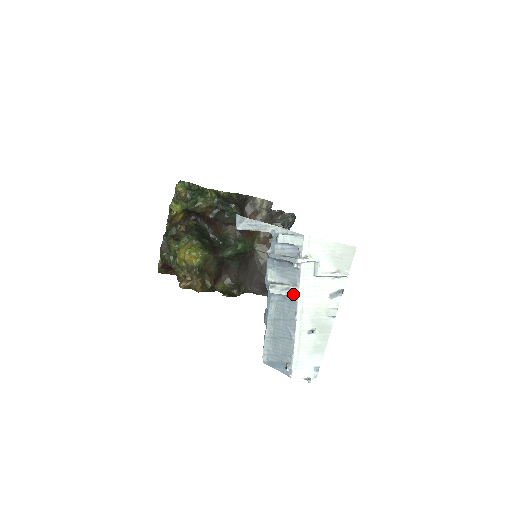
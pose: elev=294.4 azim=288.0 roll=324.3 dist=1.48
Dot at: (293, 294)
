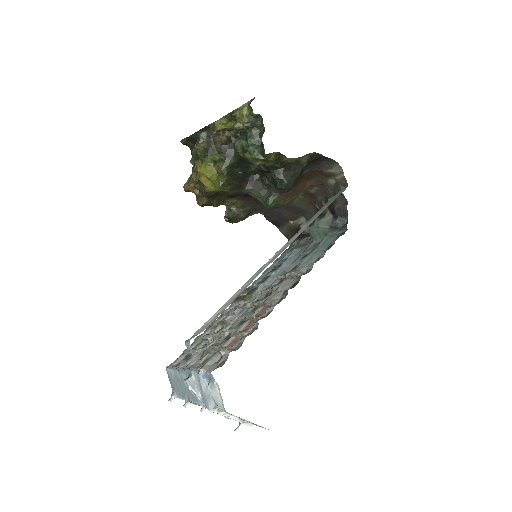
Dot at: (198, 400)
